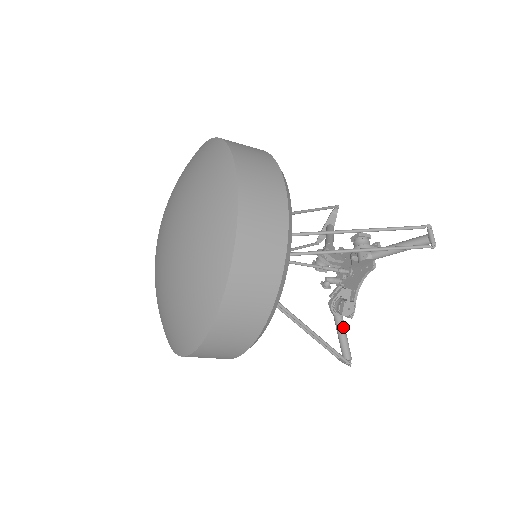
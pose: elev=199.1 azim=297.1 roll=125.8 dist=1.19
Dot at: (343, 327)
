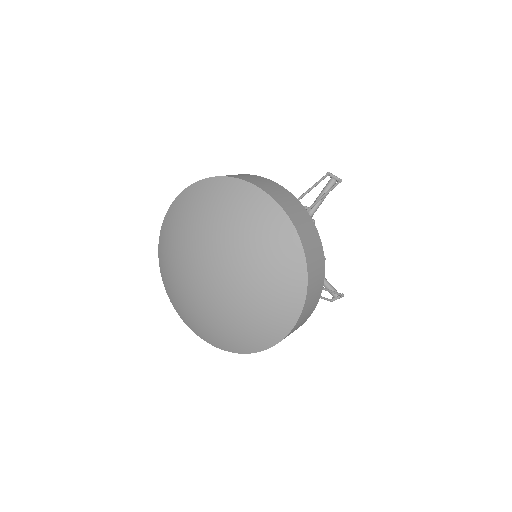
Dot at: occluded
